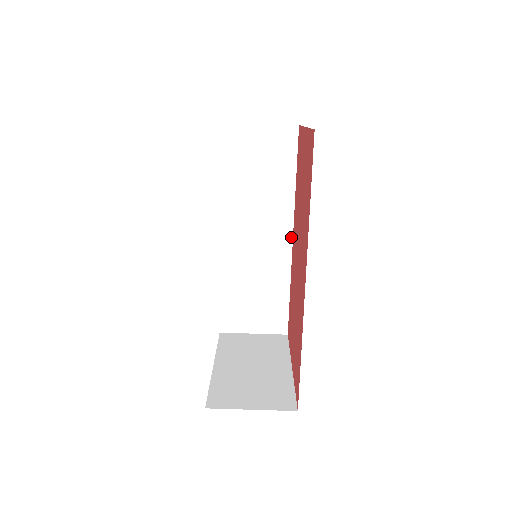
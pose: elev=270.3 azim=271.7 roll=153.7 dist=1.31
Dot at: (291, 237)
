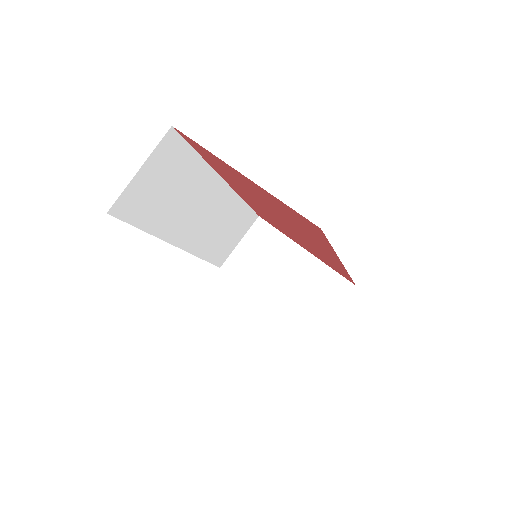
Dot at: (225, 184)
